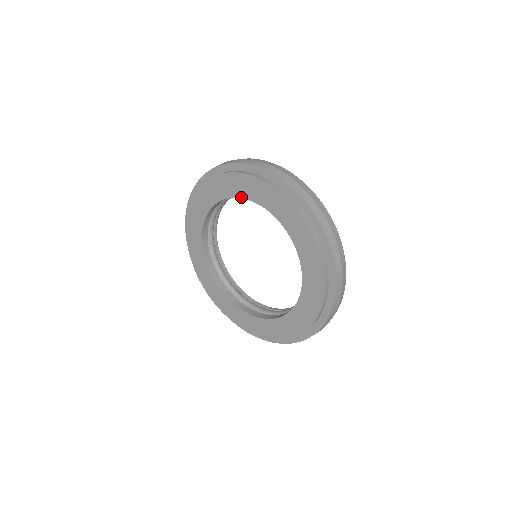
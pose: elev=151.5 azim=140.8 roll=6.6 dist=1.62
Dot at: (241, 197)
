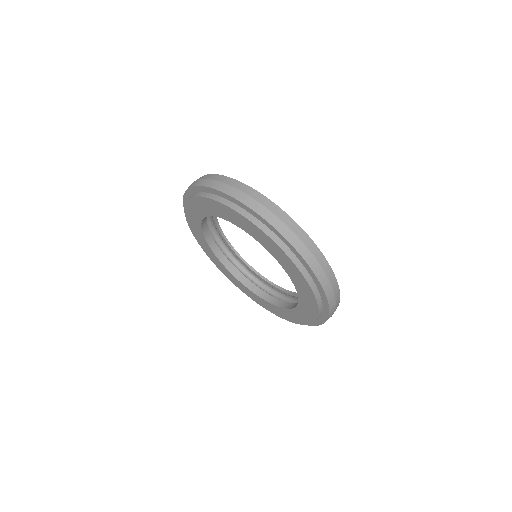
Dot at: (291, 278)
